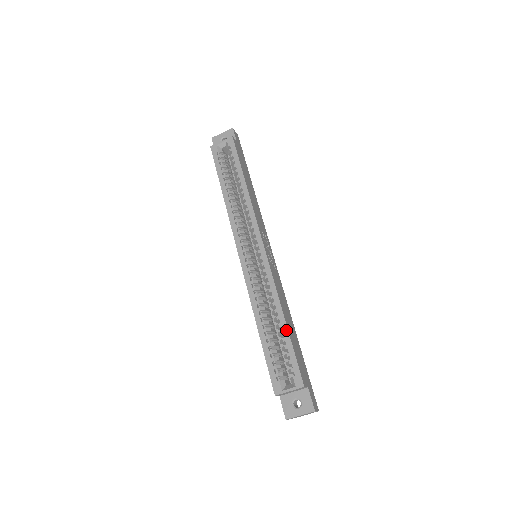
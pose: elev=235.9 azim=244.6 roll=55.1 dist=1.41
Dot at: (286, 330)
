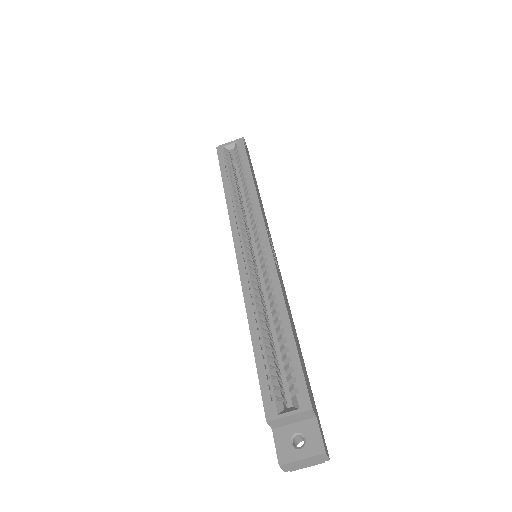
Dot at: (290, 332)
